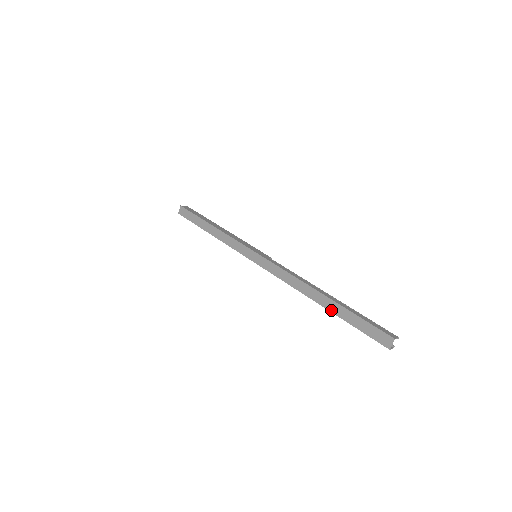
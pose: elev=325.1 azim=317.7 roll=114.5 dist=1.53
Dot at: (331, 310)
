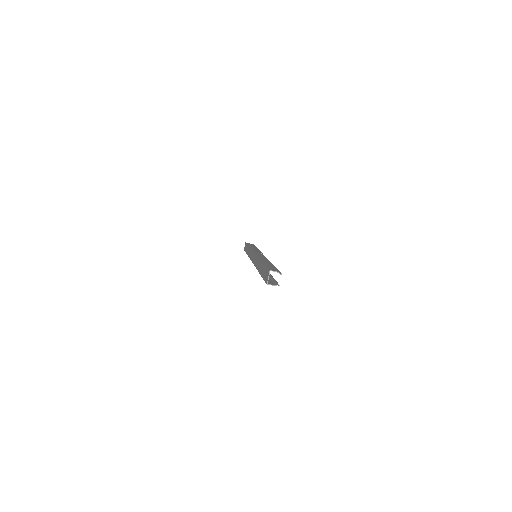
Dot at: (259, 271)
